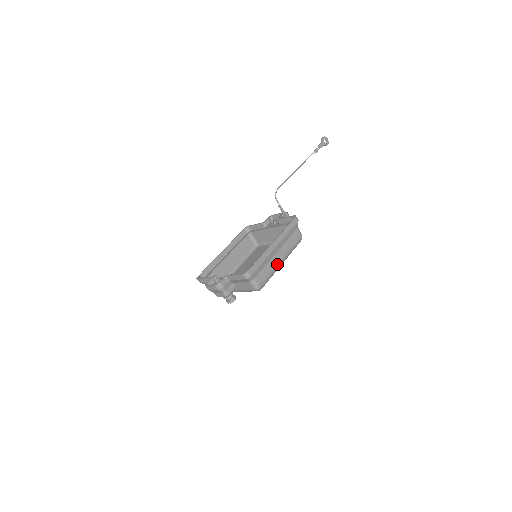
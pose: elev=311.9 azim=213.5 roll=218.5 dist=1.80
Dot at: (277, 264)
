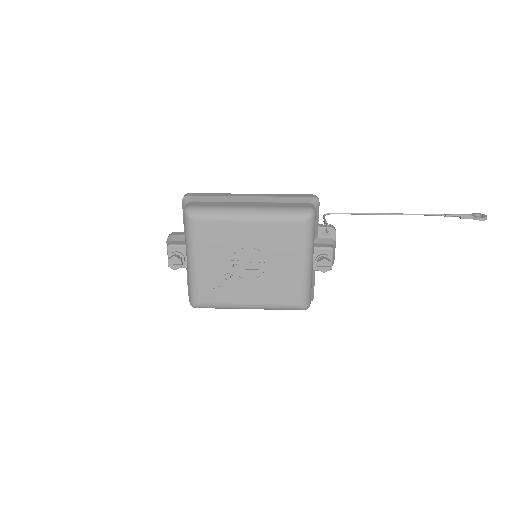
Dot at: (238, 207)
